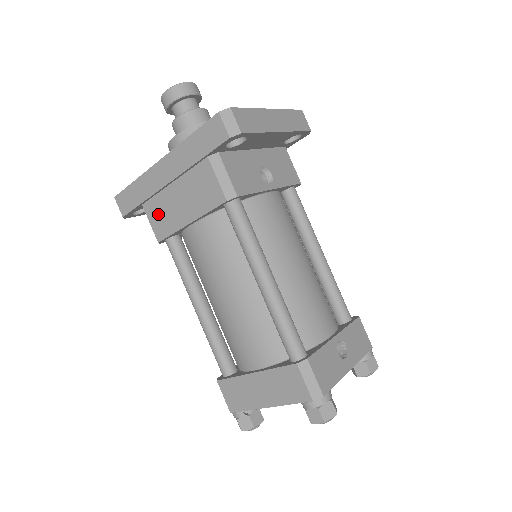
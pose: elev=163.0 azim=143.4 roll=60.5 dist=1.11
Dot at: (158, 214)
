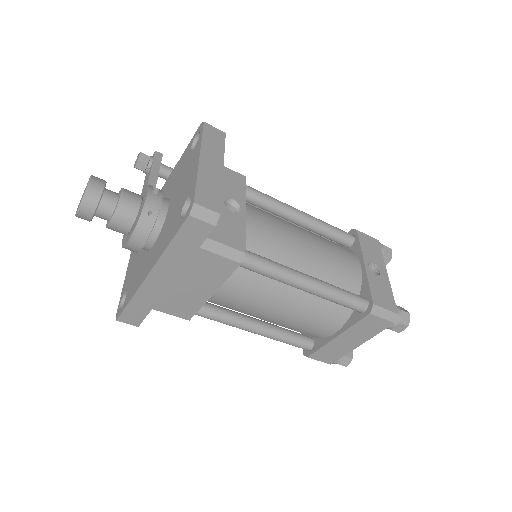
Dot at: (174, 305)
